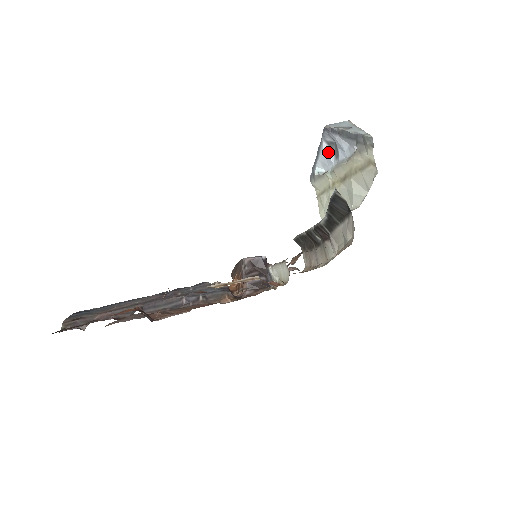
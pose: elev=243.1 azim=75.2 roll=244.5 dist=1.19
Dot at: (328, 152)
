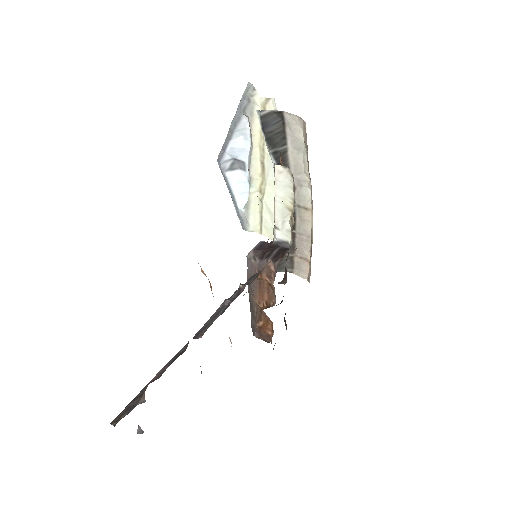
Dot at: (236, 176)
